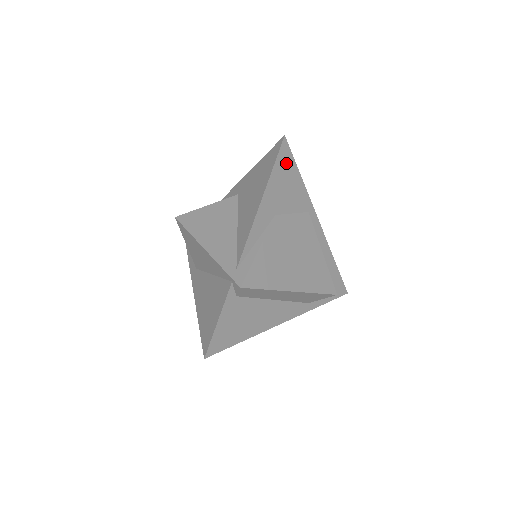
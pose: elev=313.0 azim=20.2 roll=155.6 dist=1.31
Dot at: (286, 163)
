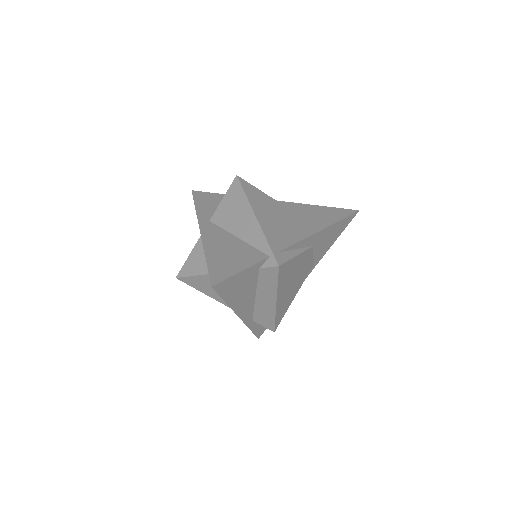
Dot at: (344, 225)
